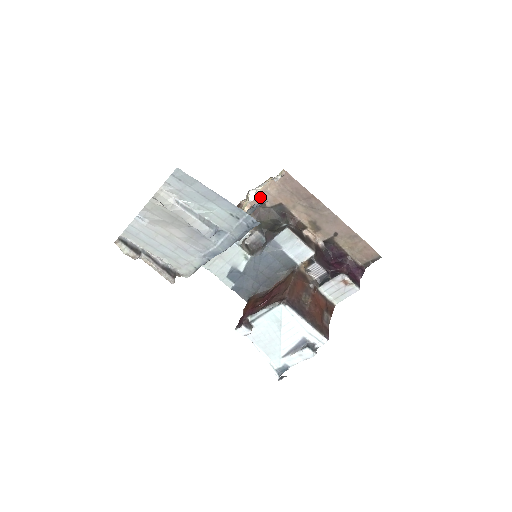
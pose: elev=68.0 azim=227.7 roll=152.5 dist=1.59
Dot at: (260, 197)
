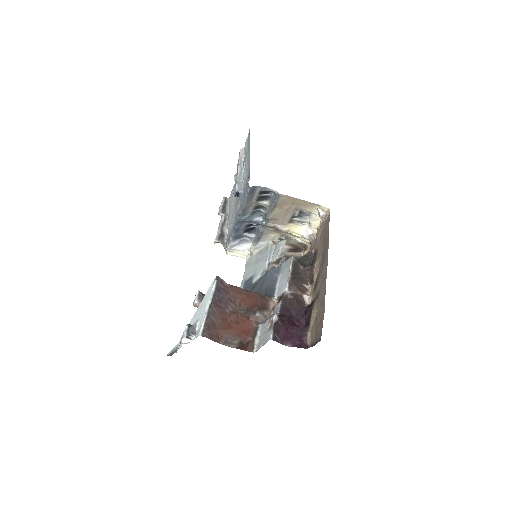
Dot at: occluded
